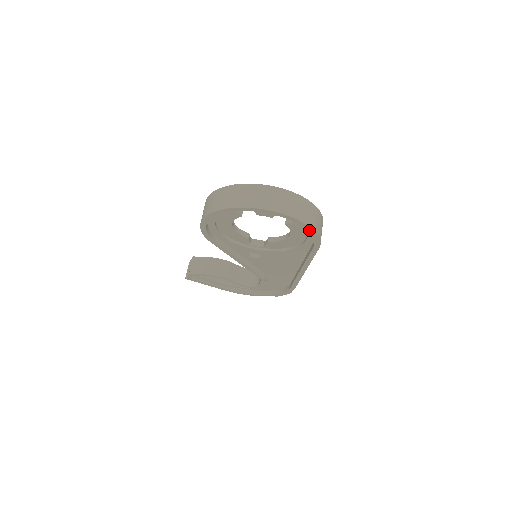
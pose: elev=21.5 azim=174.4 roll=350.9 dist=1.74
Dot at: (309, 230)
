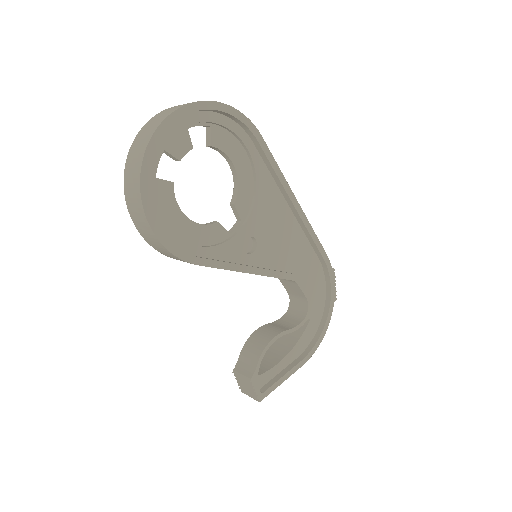
Dot at: (225, 110)
